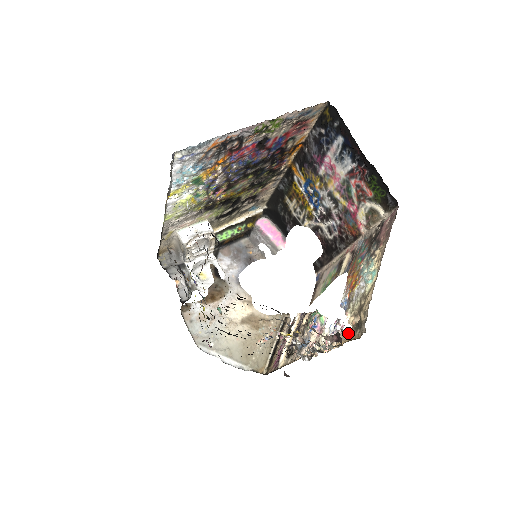
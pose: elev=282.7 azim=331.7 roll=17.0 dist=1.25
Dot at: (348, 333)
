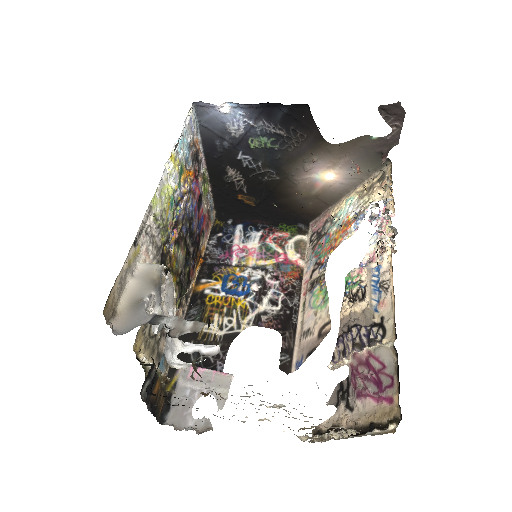
Dot at: (385, 189)
